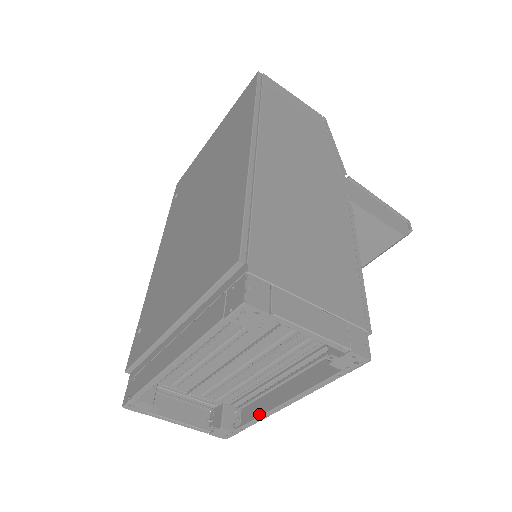
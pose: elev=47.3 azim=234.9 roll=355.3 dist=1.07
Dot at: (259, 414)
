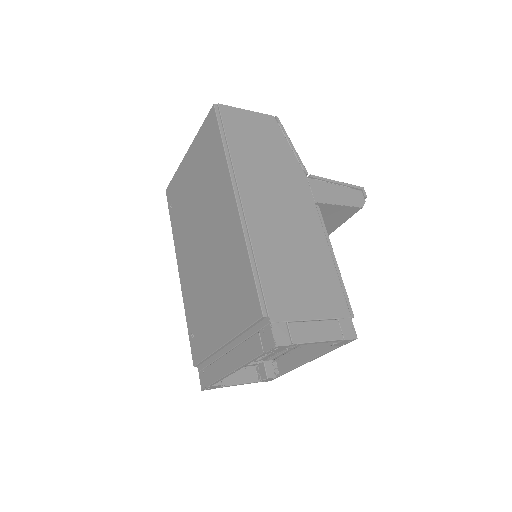
Dot at: (291, 368)
